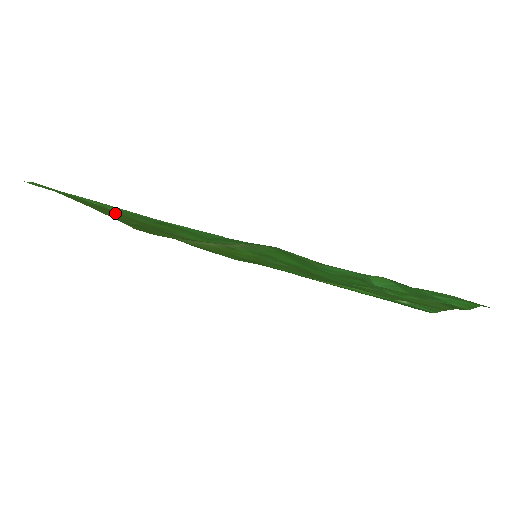
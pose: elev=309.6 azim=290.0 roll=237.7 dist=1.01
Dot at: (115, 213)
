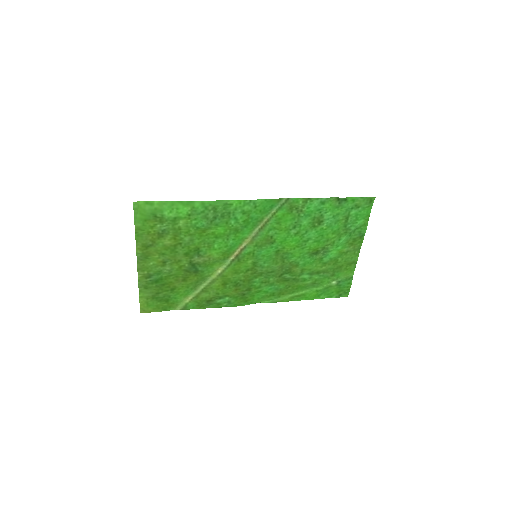
Dot at: (168, 243)
